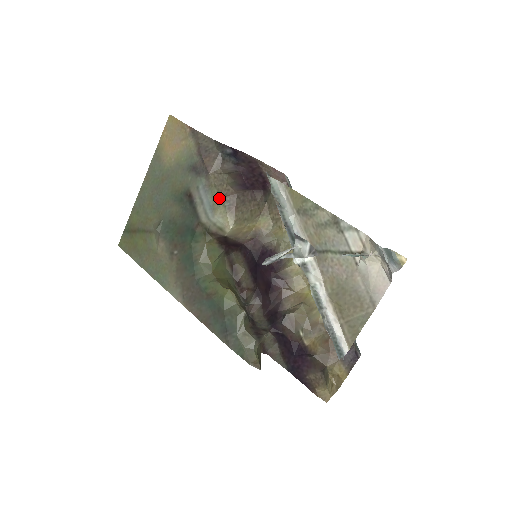
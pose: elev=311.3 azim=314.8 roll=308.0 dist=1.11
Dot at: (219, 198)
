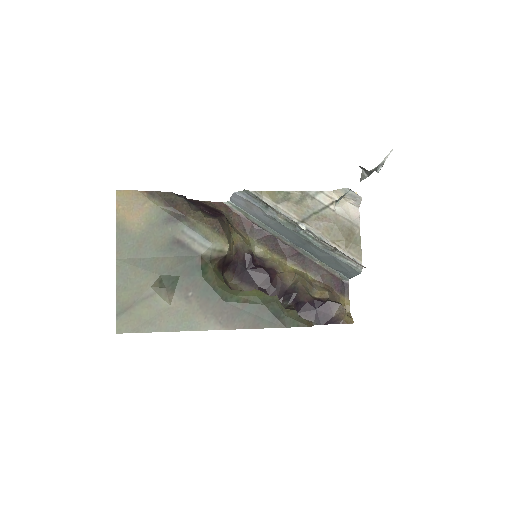
Dot at: (207, 229)
